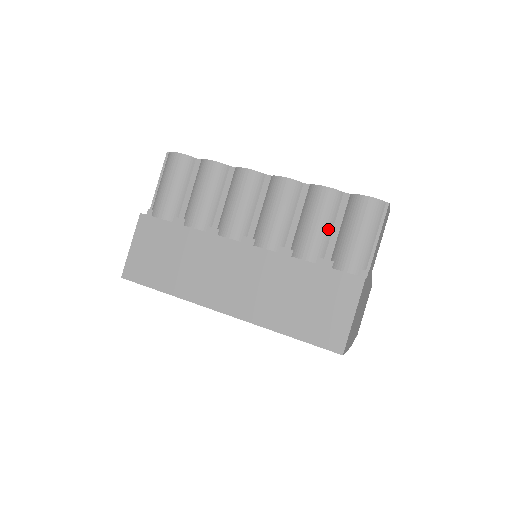
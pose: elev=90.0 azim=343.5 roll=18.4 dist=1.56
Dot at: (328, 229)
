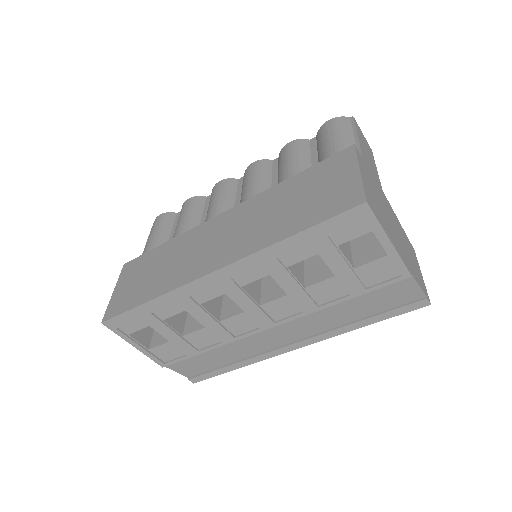
Dot at: (306, 161)
